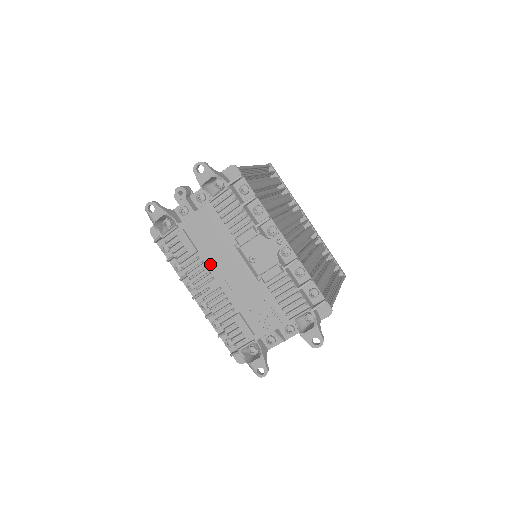
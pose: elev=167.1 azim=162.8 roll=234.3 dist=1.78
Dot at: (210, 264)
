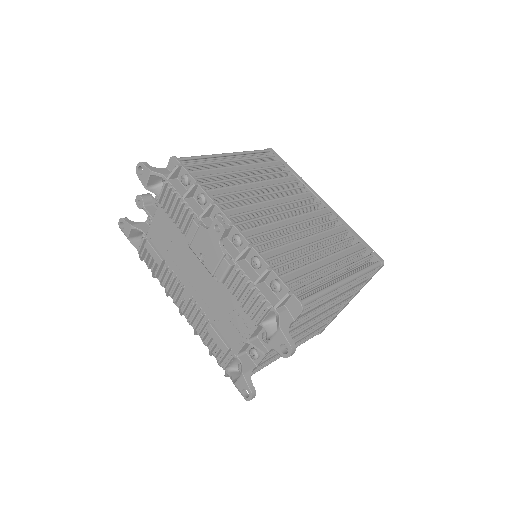
Dot at: (178, 272)
